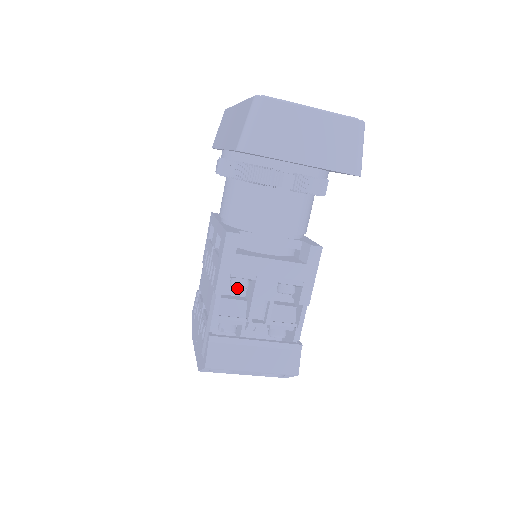
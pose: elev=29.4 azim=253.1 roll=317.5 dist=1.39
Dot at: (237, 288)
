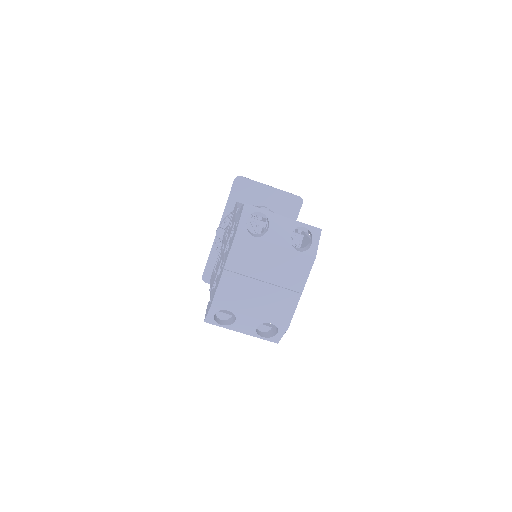
Dot at: occluded
